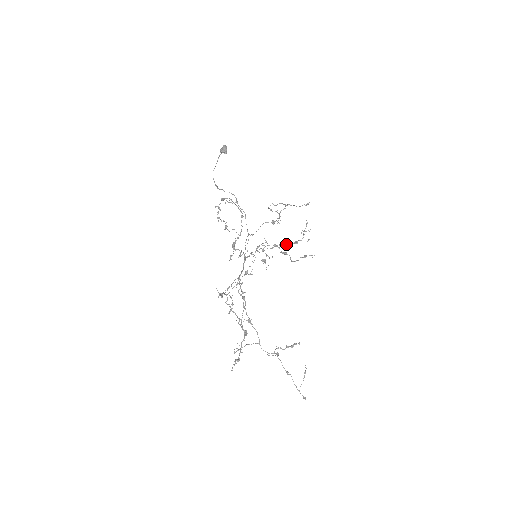
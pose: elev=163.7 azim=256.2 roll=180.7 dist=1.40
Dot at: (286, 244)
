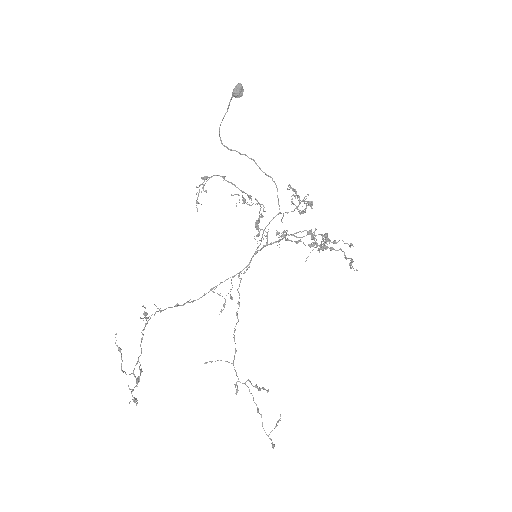
Dot at: (327, 238)
